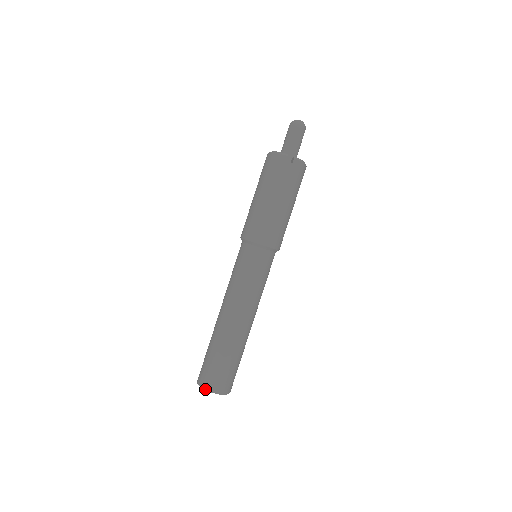
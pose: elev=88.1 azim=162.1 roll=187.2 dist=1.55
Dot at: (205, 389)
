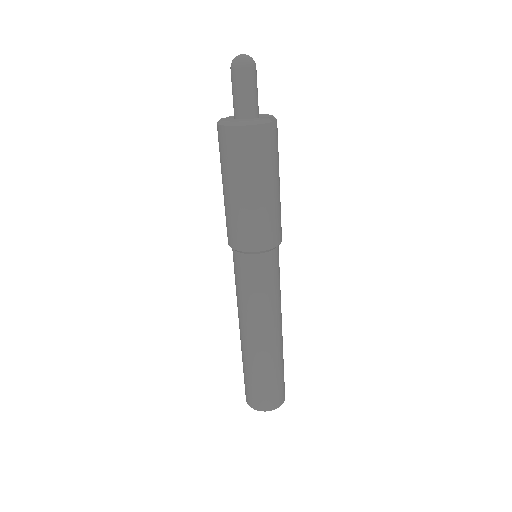
Dot at: (276, 408)
